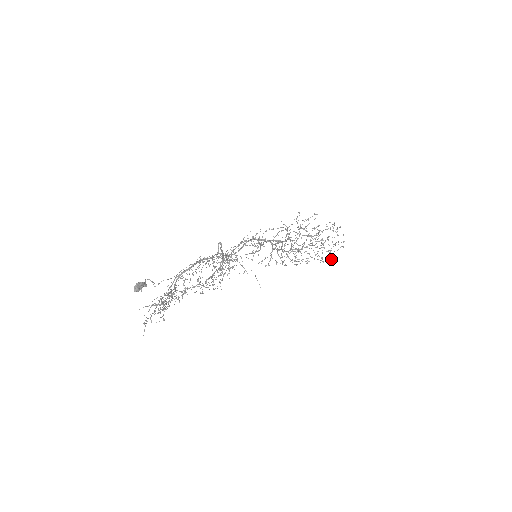
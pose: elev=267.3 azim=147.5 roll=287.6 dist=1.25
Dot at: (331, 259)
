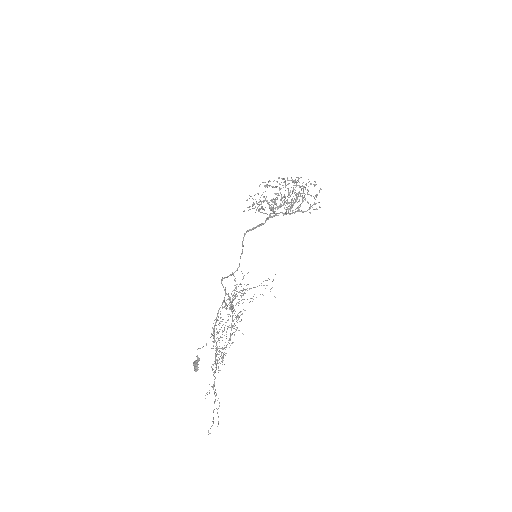
Dot at: occluded
